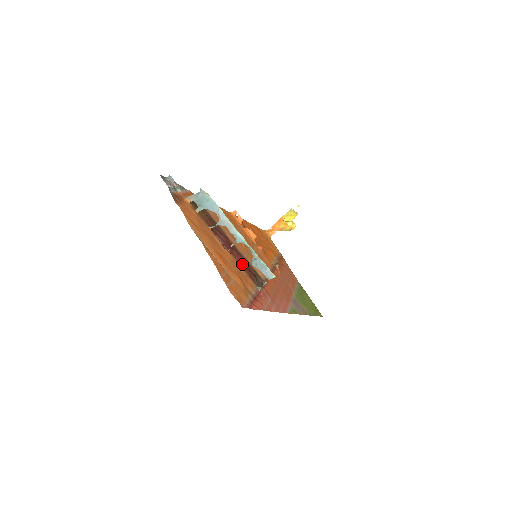
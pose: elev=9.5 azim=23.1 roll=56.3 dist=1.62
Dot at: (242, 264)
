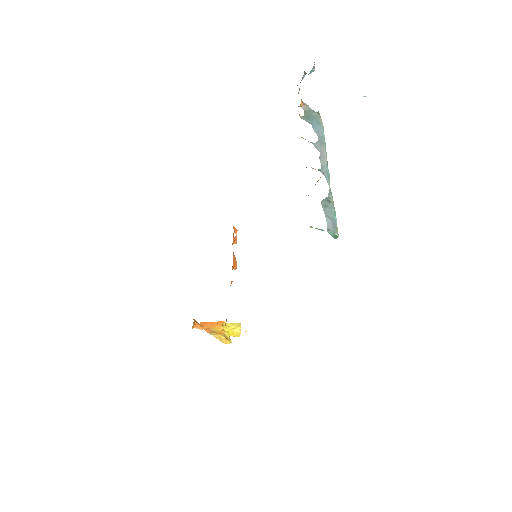
Dot at: occluded
